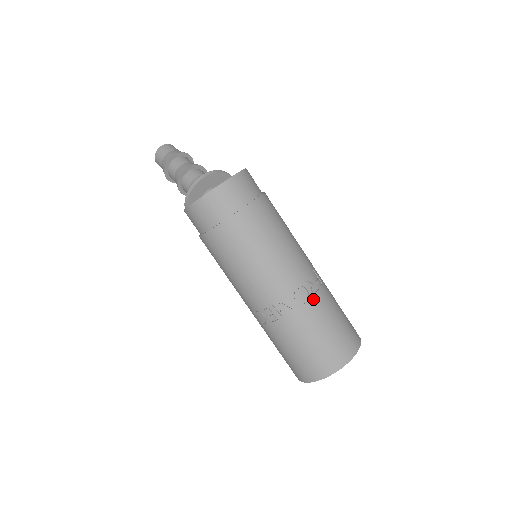
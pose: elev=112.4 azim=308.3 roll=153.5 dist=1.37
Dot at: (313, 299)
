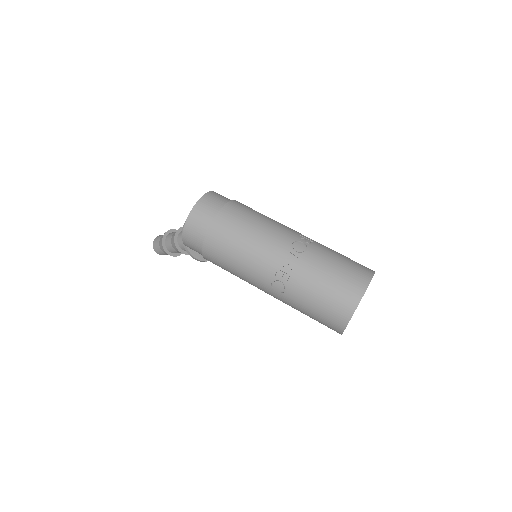
Dot at: (311, 247)
